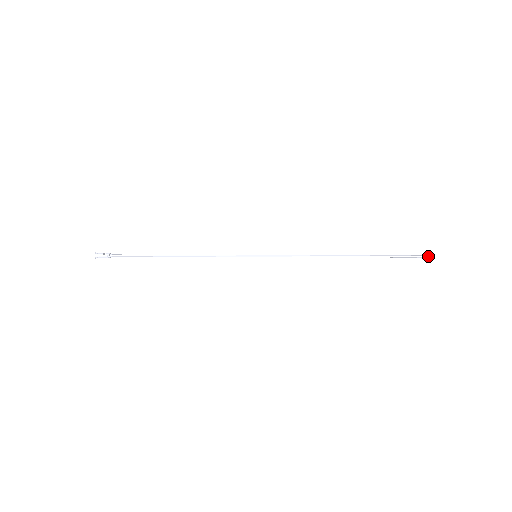
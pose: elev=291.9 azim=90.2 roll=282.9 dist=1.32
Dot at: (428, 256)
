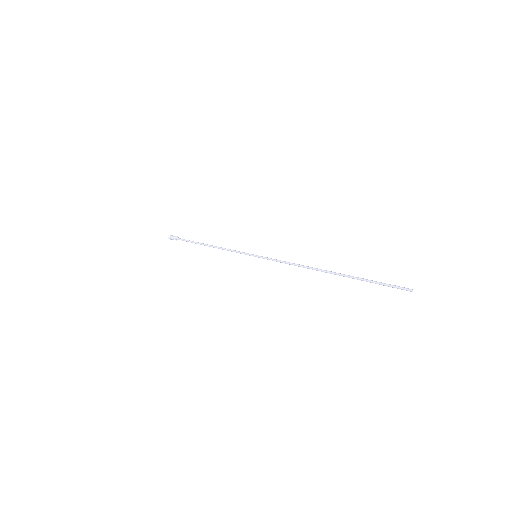
Dot at: (408, 288)
